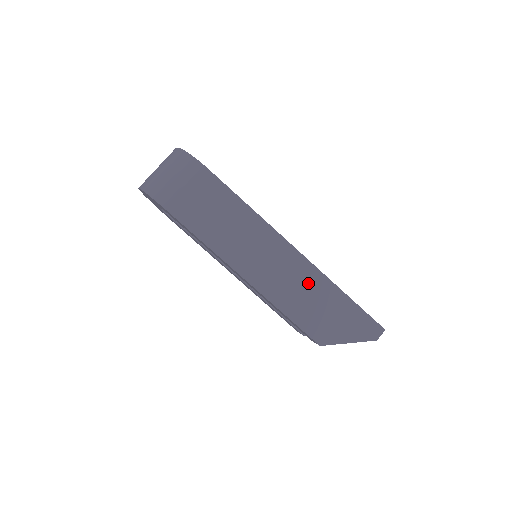
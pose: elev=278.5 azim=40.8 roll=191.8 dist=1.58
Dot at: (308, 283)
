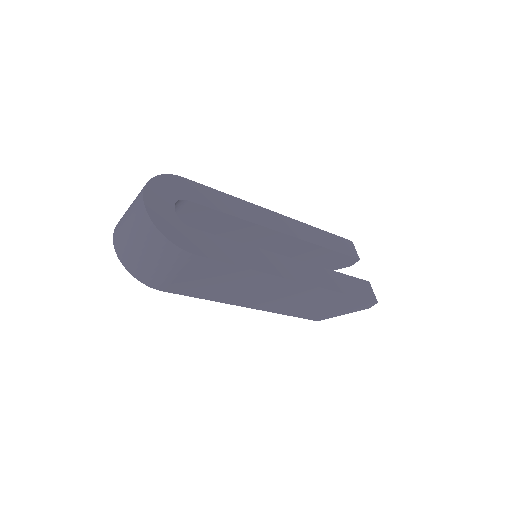
Dot at: (310, 297)
